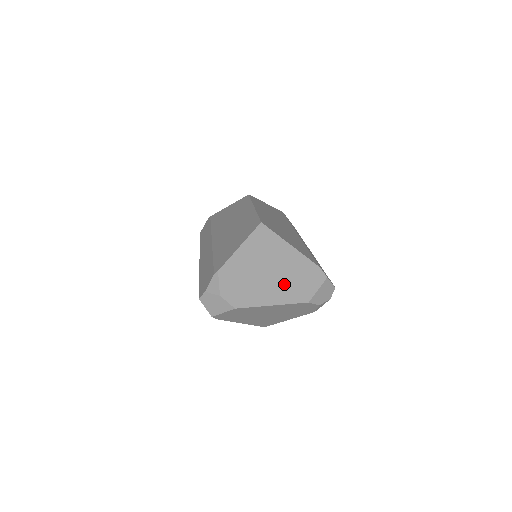
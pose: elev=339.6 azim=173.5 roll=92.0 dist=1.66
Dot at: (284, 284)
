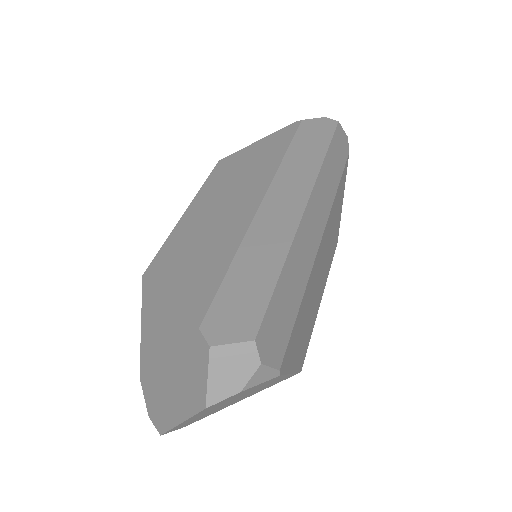
Dot at: (179, 380)
